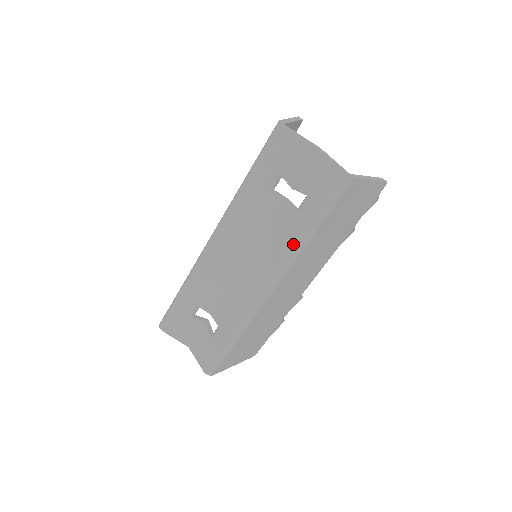
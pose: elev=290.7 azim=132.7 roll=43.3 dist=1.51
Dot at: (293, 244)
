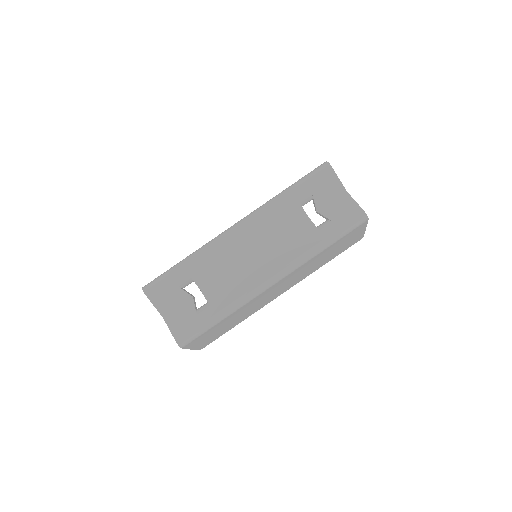
Dot at: (308, 251)
